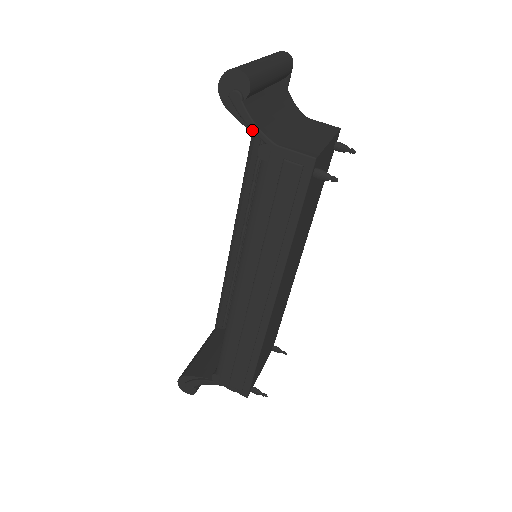
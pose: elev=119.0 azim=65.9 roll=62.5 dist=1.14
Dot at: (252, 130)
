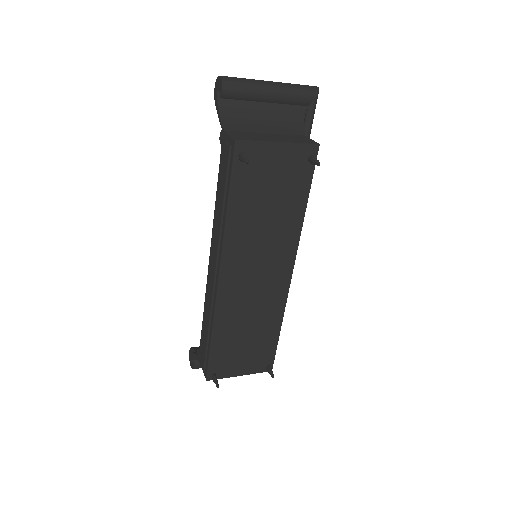
Dot at: (219, 120)
